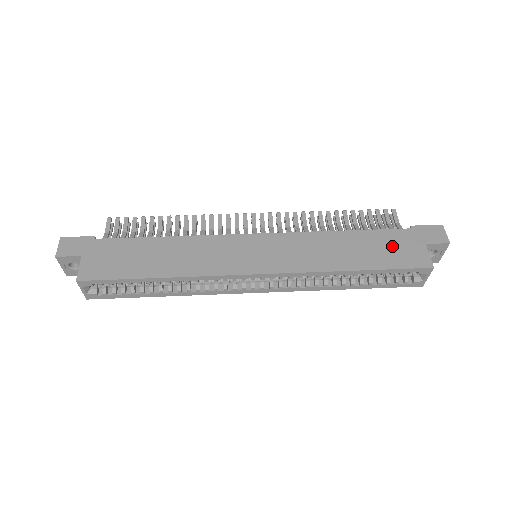
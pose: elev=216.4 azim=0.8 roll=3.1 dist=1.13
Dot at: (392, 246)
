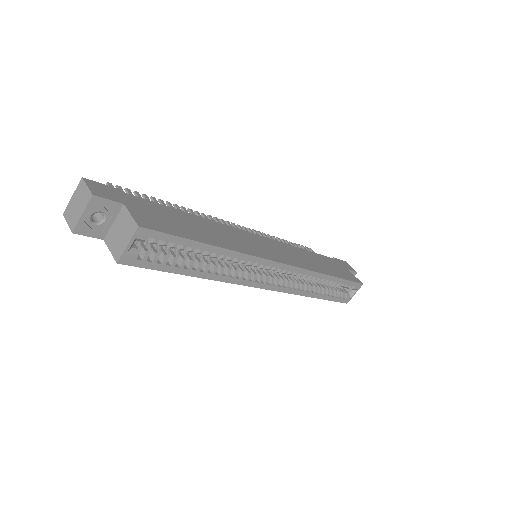
Dot at: (336, 266)
